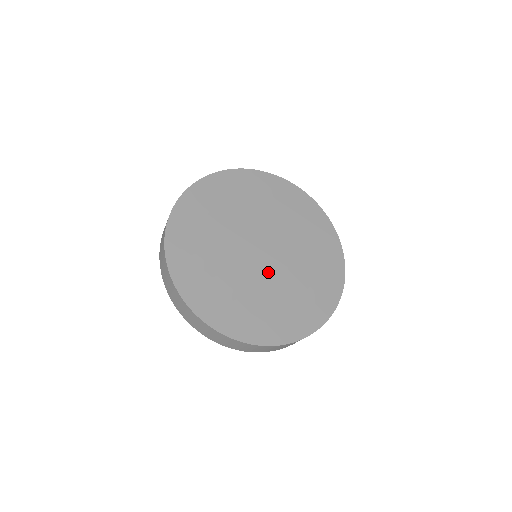
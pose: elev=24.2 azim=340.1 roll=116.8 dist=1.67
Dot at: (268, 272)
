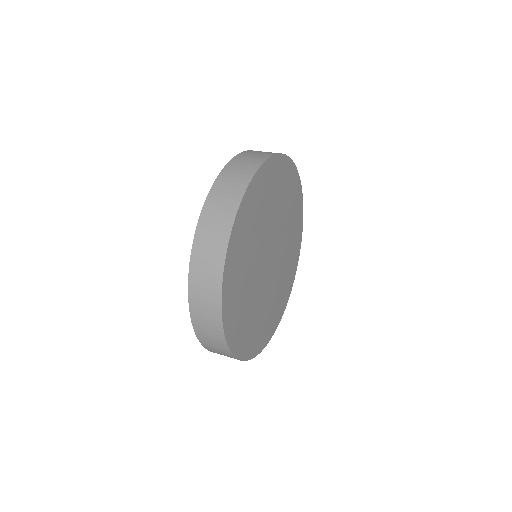
Dot at: (270, 281)
